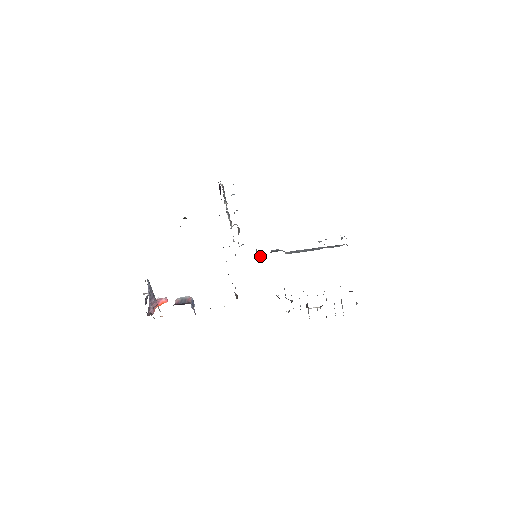
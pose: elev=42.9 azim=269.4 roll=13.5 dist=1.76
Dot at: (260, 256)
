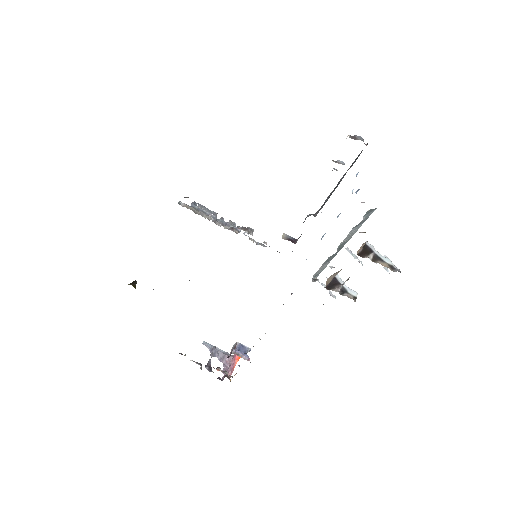
Dot at: occluded
